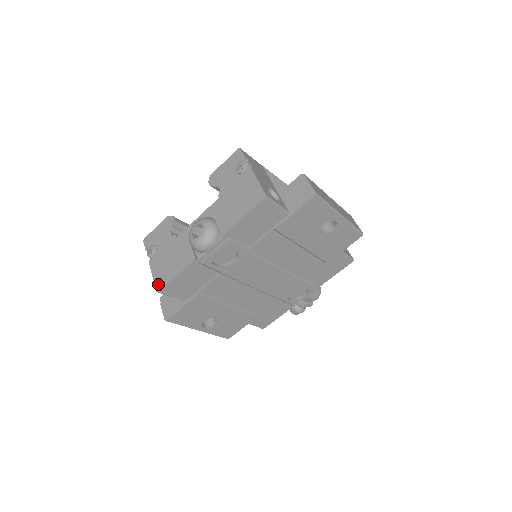
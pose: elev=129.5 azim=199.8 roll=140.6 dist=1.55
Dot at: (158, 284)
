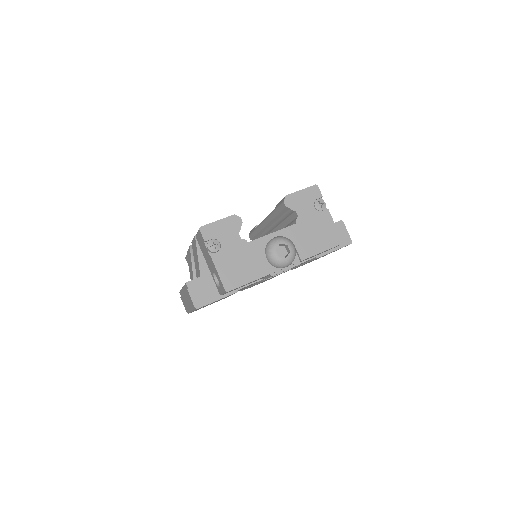
Dot at: (227, 284)
